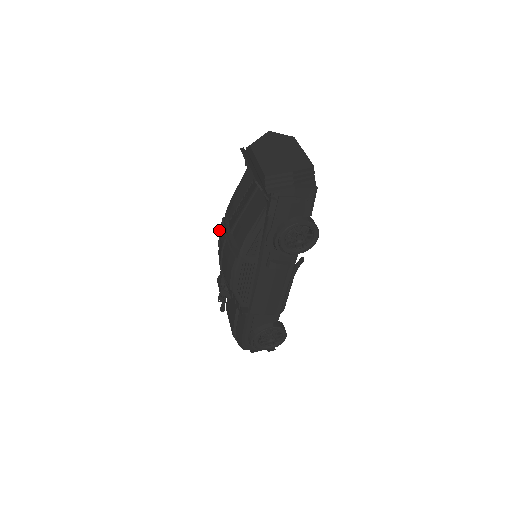
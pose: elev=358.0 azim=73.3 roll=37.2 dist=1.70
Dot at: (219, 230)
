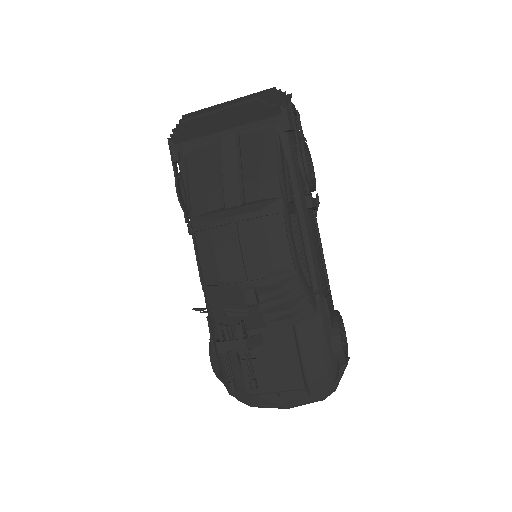
Dot at: (196, 253)
